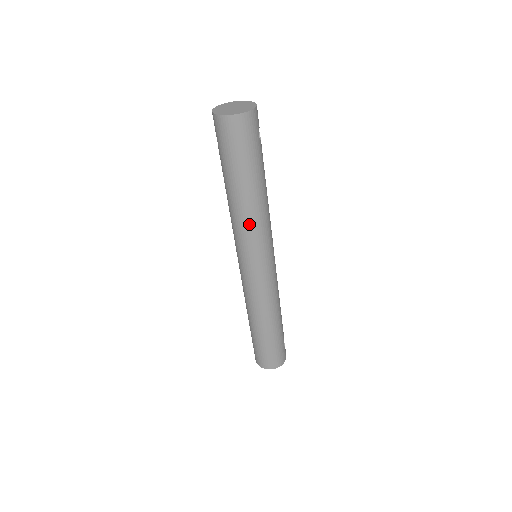
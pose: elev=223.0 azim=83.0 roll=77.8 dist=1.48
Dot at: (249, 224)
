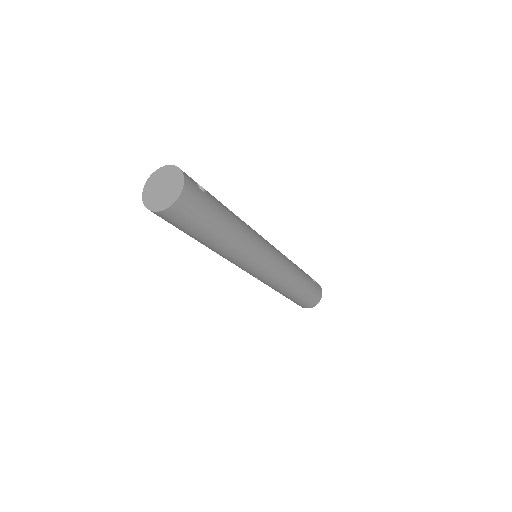
Dot at: (241, 252)
